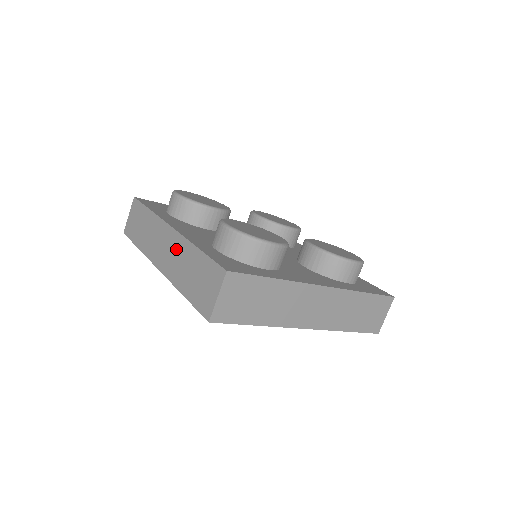
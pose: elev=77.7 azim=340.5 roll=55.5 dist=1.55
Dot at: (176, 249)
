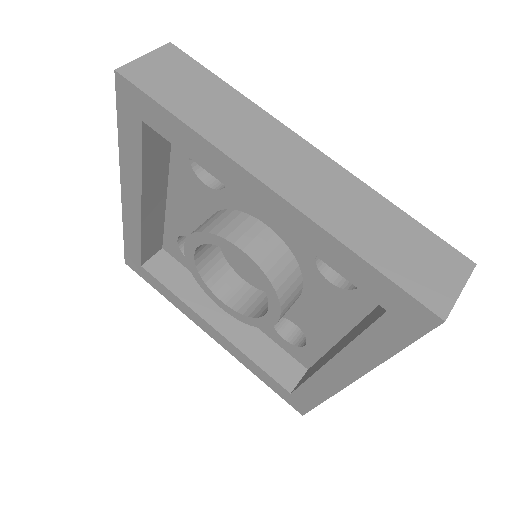
Dot at: occluded
